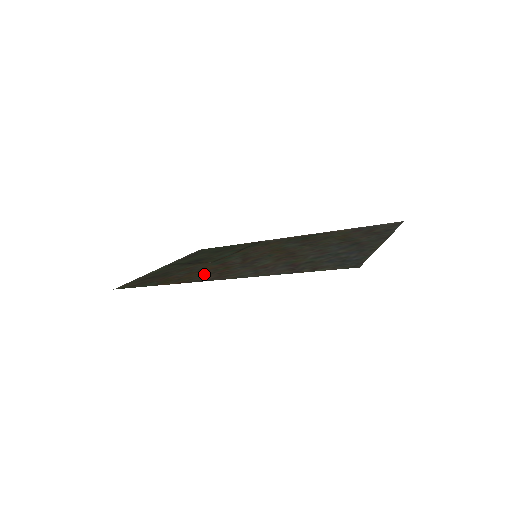
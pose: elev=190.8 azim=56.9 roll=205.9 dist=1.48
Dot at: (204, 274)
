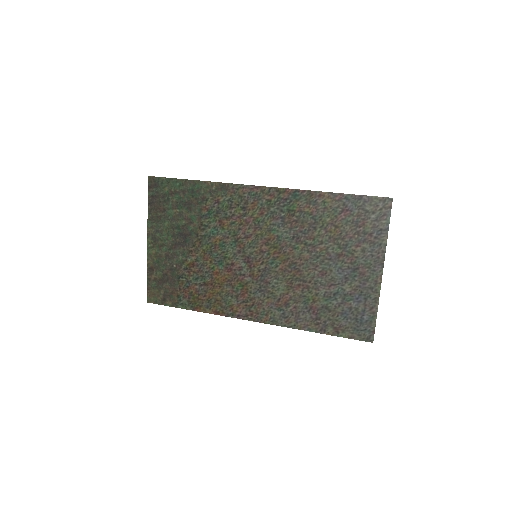
Dot at: (228, 298)
